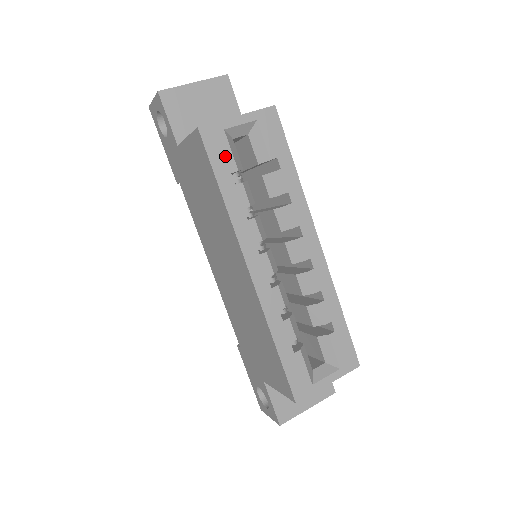
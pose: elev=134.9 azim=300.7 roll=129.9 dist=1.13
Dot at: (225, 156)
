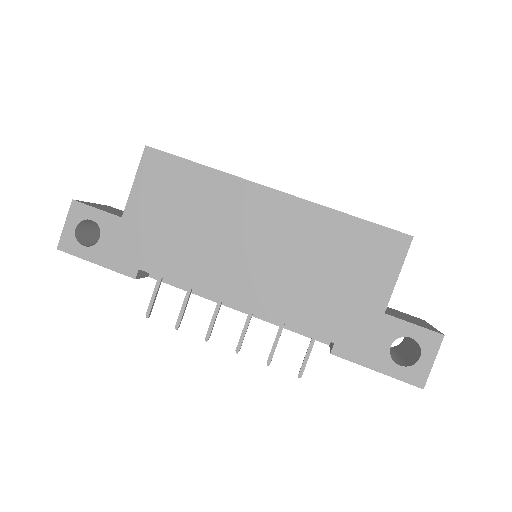
Dot at: occluded
